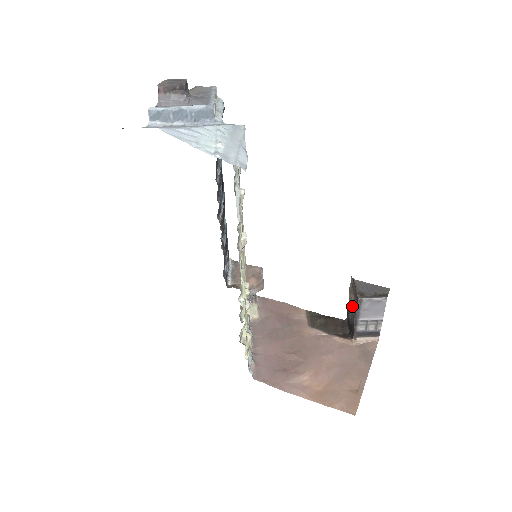
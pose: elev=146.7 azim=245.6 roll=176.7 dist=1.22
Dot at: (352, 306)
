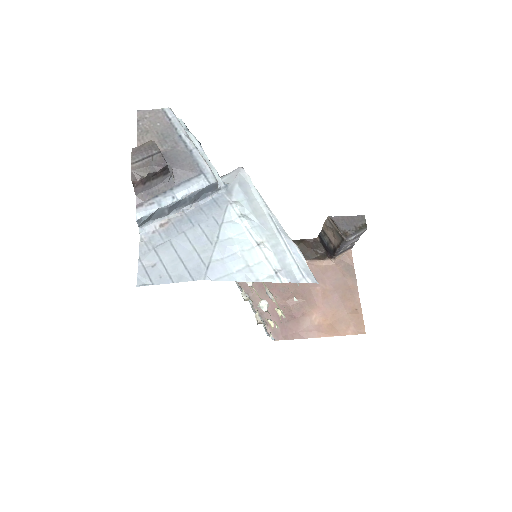
Dot at: (330, 236)
